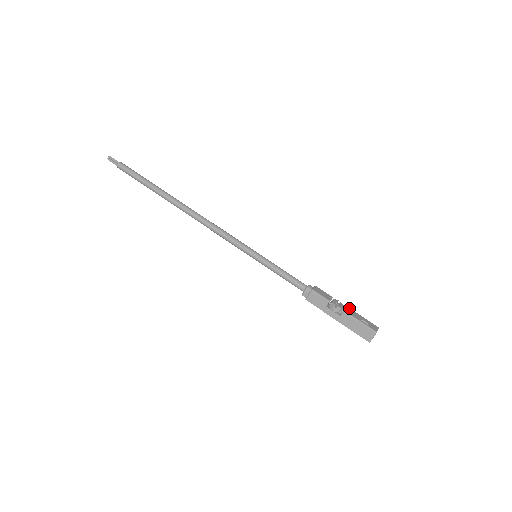
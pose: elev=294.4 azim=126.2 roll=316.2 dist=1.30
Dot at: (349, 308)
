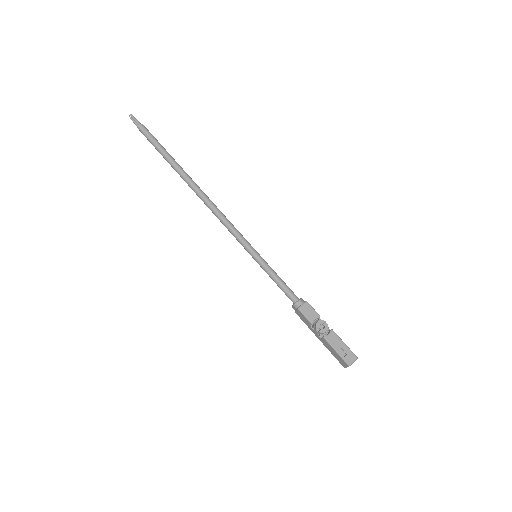
Dot at: (333, 332)
